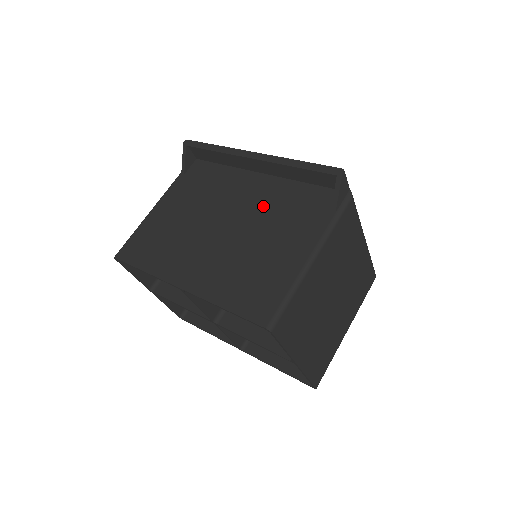
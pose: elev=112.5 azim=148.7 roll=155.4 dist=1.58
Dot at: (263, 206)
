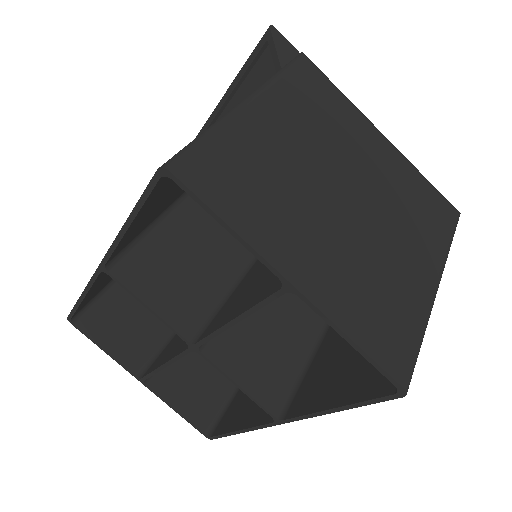
Dot at: occluded
